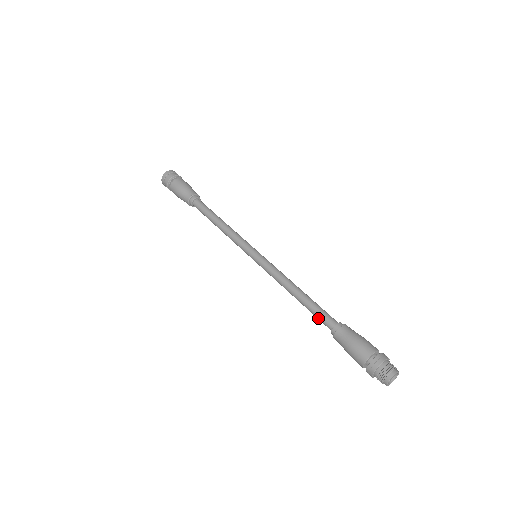
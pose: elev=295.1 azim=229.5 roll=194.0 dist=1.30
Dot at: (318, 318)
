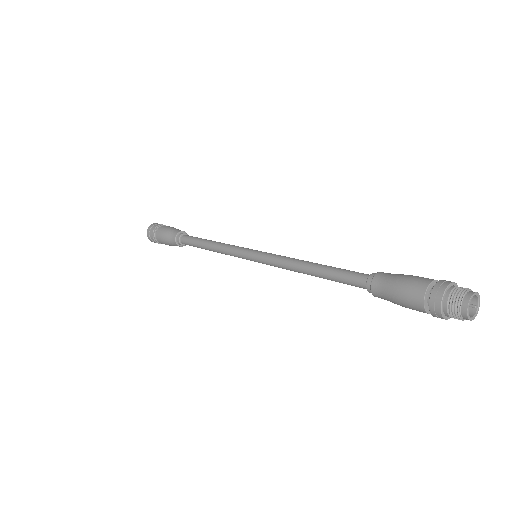
Dot at: occluded
